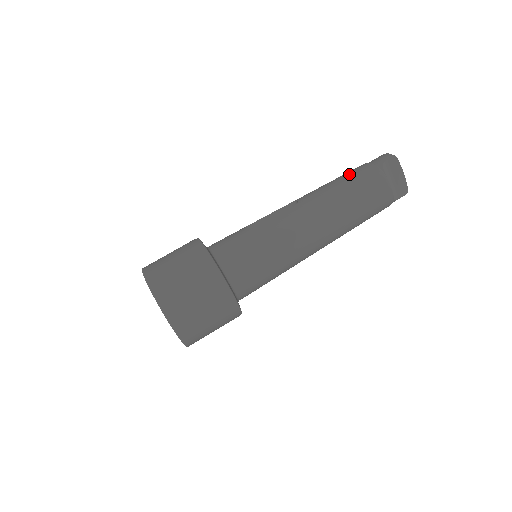
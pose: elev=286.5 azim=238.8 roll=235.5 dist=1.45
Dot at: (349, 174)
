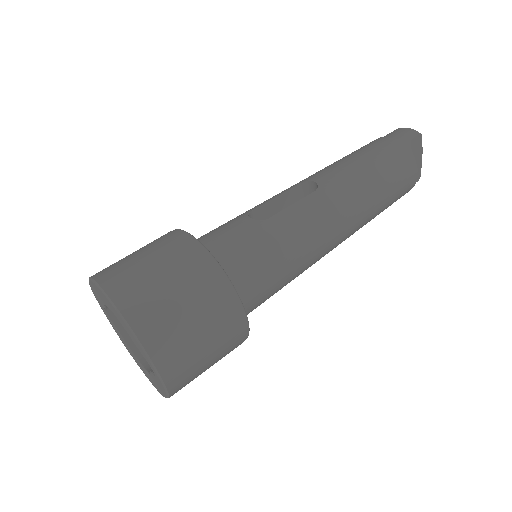
Dot at: (373, 151)
